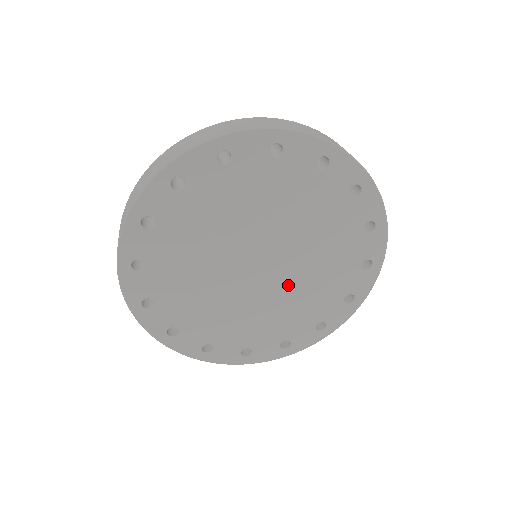
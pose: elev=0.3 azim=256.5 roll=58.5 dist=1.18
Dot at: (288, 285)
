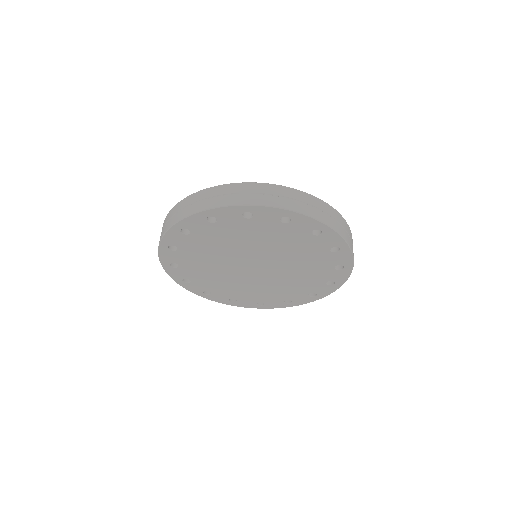
Dot at: (280, 276)
